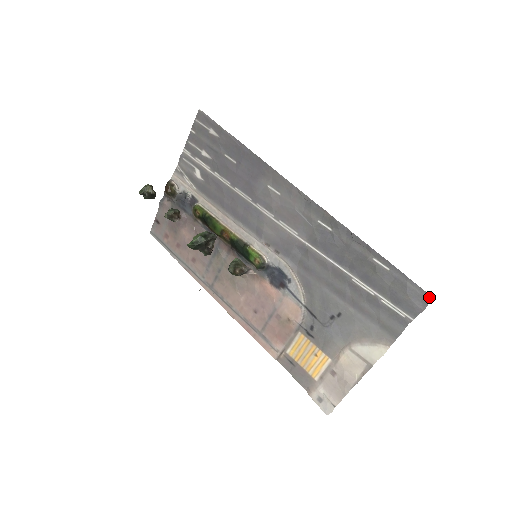
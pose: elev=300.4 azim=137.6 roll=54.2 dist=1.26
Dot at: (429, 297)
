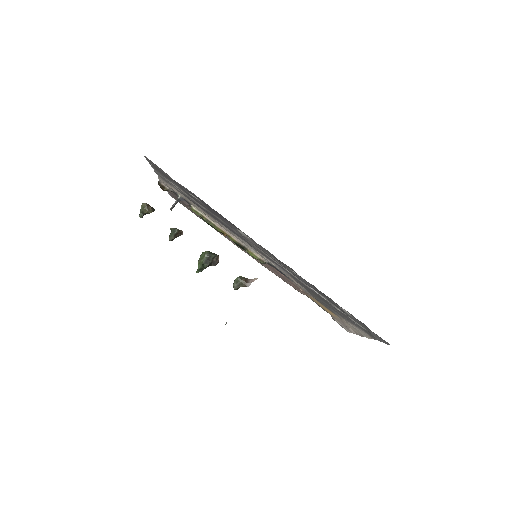
Dot at: (388, 343)
